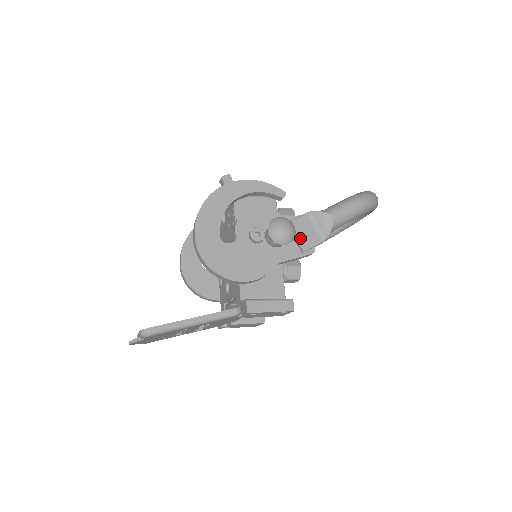
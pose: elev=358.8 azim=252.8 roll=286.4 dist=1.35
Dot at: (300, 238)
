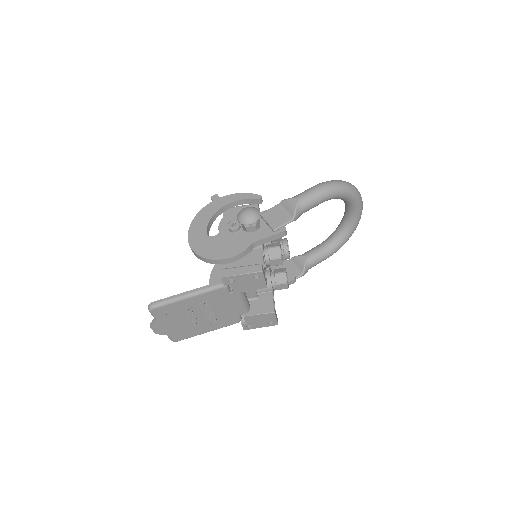
Dot at: (271, 222)
